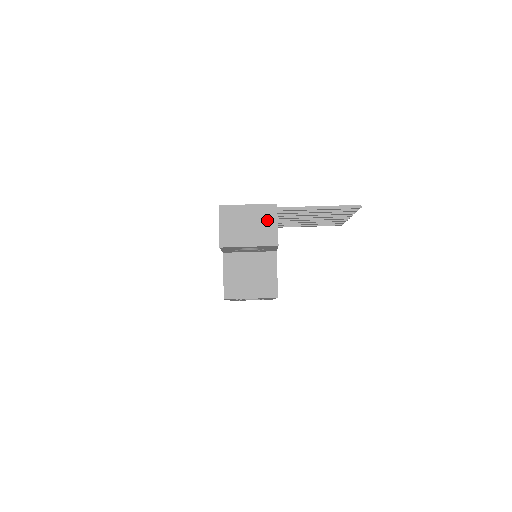
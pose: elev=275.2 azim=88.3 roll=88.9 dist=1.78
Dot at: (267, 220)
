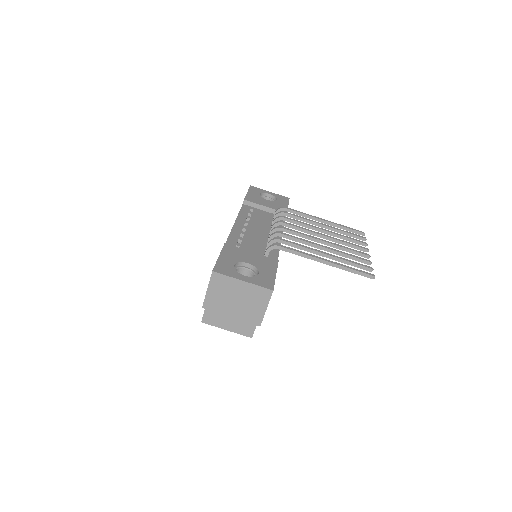
Dot at: (257, 301)
